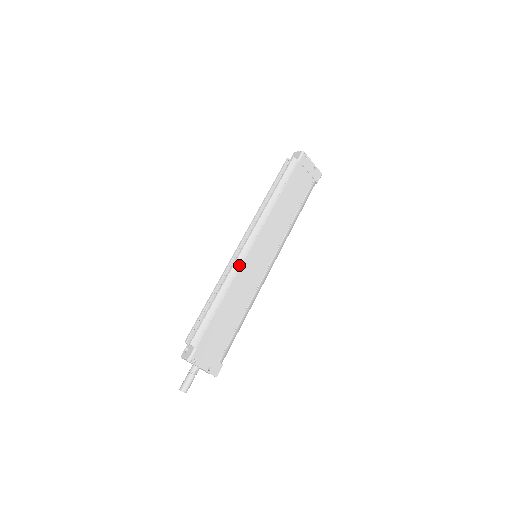
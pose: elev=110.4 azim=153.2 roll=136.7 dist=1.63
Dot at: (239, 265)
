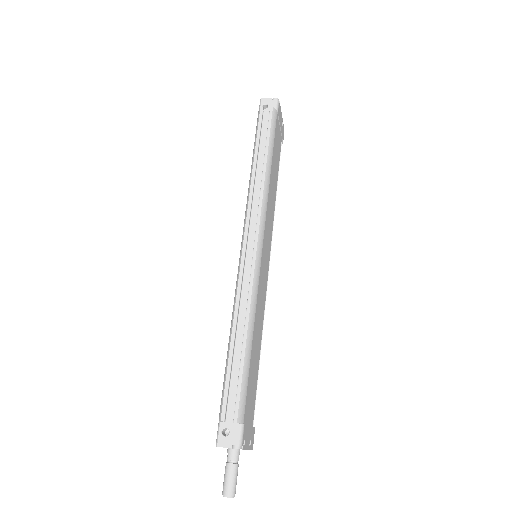
Dot at: (258, 276)
